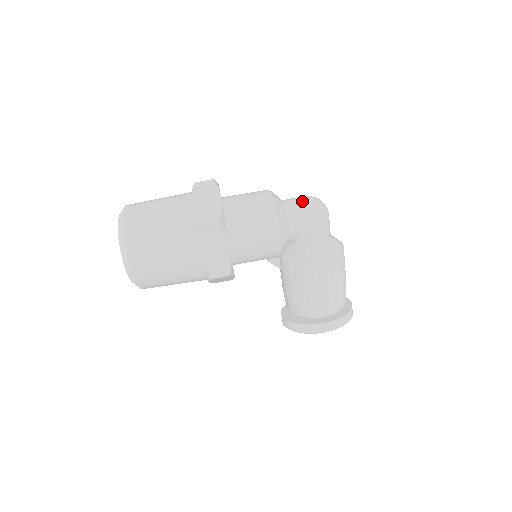
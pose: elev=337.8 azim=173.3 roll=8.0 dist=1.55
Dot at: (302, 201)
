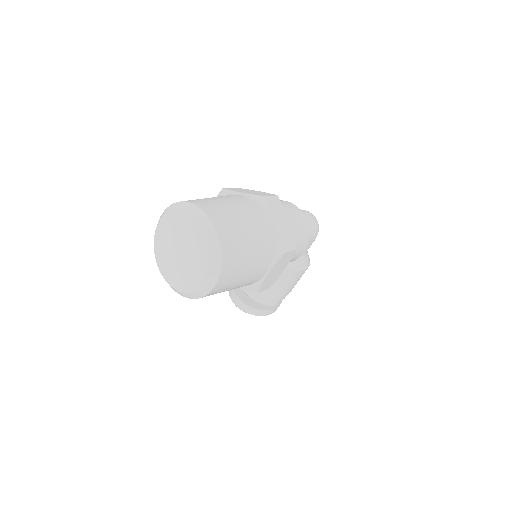
Dot at: (311, 220)
